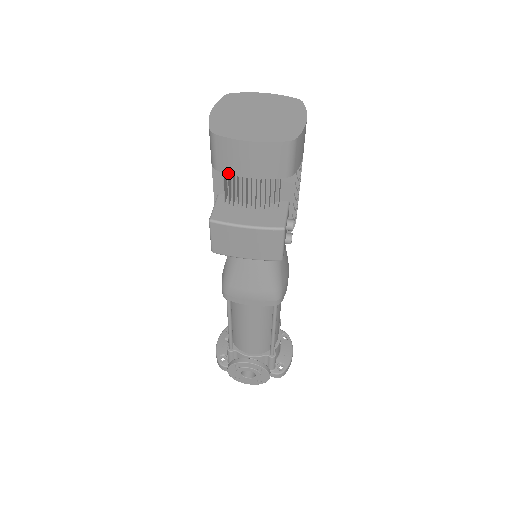
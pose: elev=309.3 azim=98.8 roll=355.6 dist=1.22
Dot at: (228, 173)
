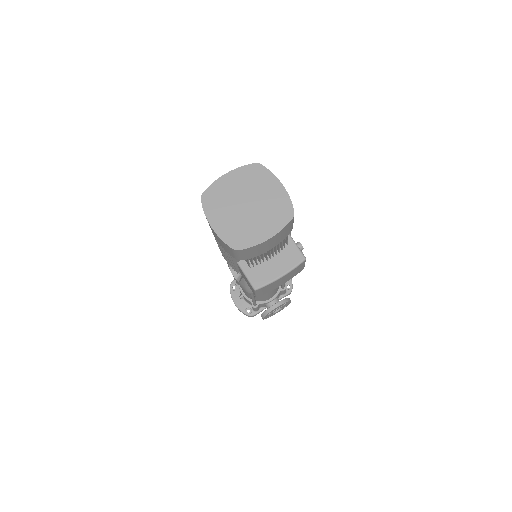
Dot at: (252, 257)
